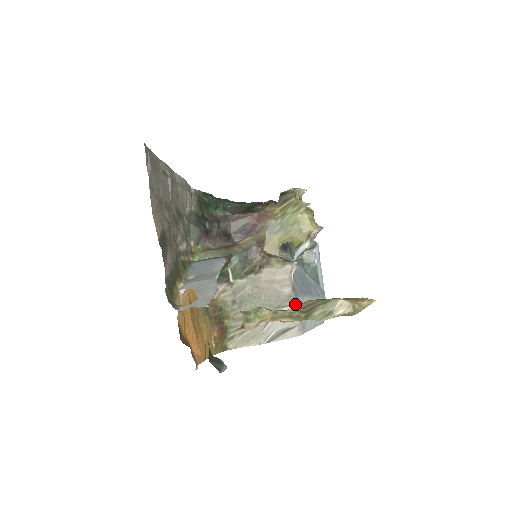
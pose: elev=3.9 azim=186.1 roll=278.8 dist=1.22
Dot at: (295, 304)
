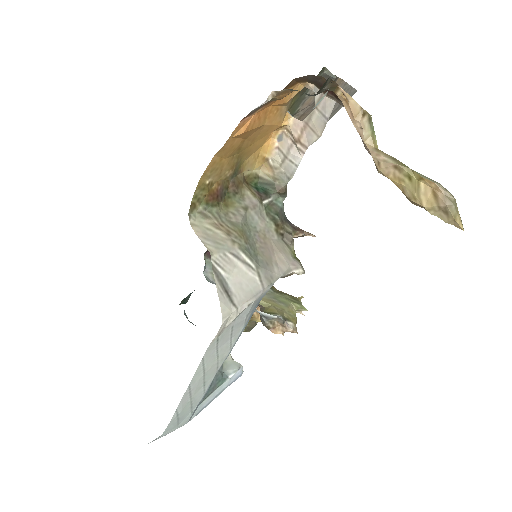
Dot at: (263, 291)
